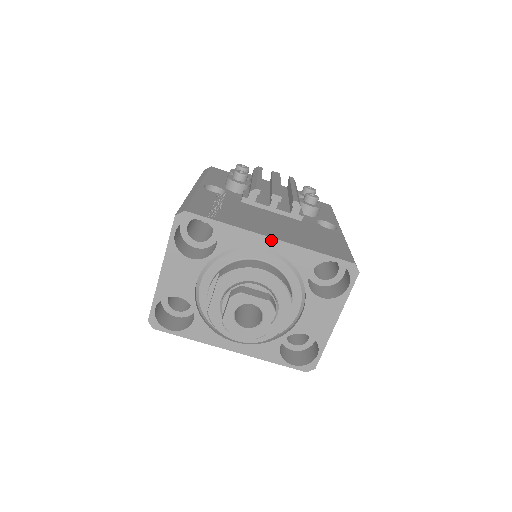
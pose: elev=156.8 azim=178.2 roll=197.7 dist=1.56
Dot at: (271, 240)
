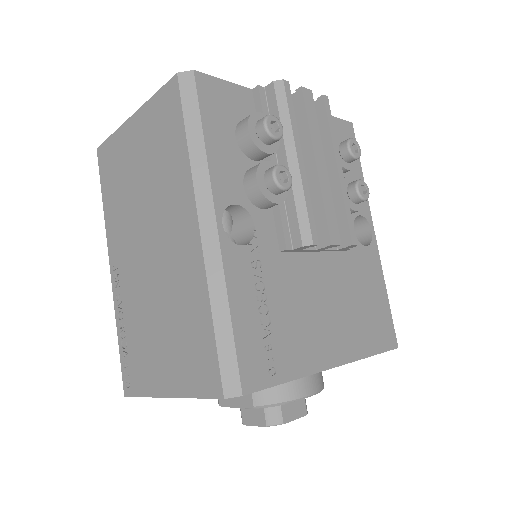
Dot at: (333, 367)
